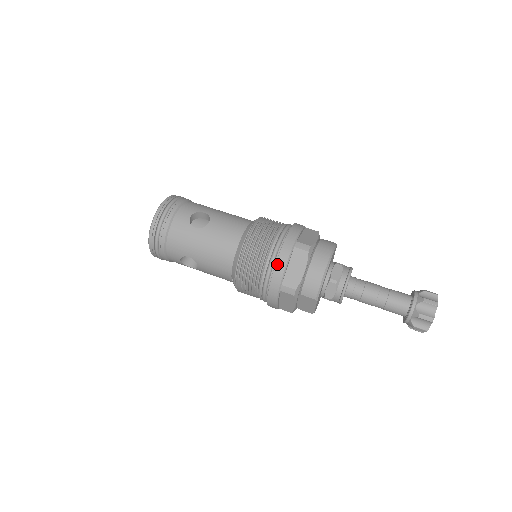
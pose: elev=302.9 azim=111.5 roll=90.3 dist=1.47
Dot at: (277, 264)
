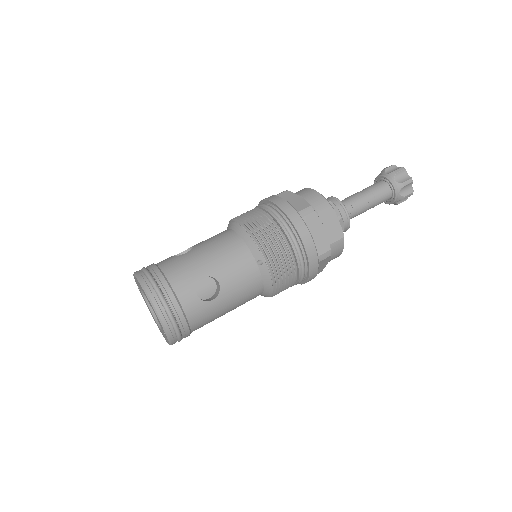
Dot at: (277, 203)
